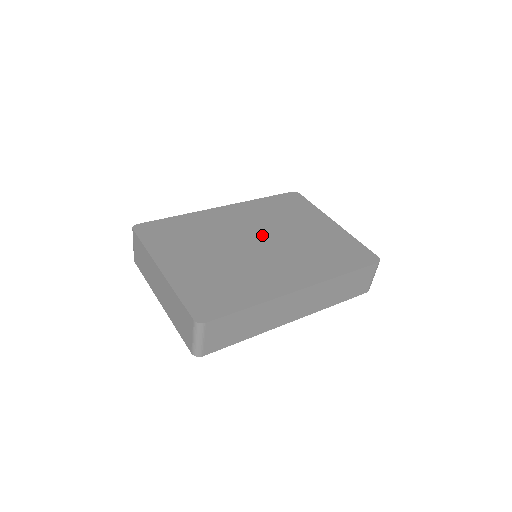
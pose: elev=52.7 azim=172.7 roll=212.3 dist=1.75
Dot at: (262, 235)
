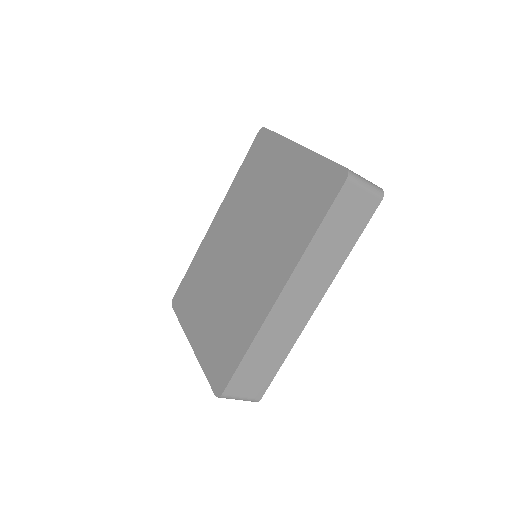
Dot at: (243, 235)
